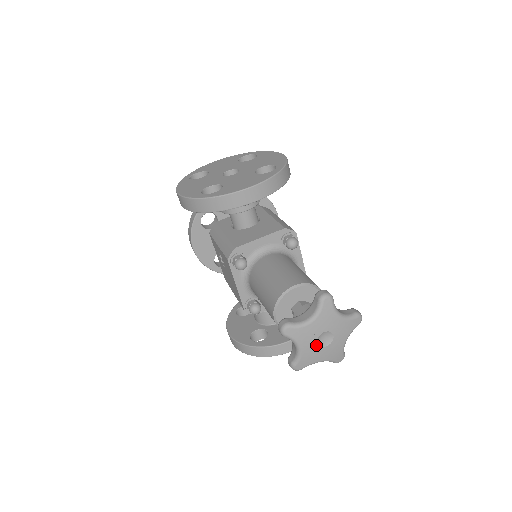
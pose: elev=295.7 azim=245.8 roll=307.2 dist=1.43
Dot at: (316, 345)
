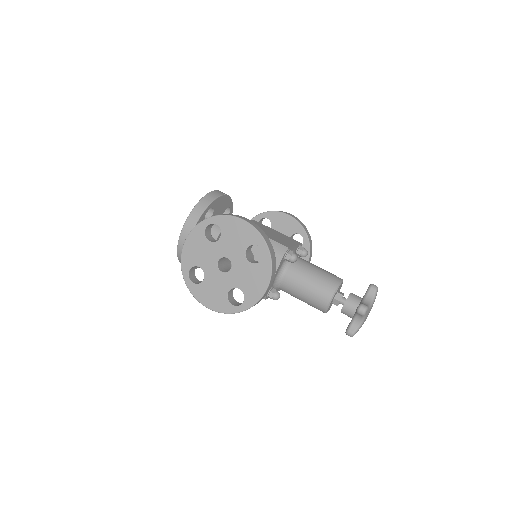
Dot at: occluded
